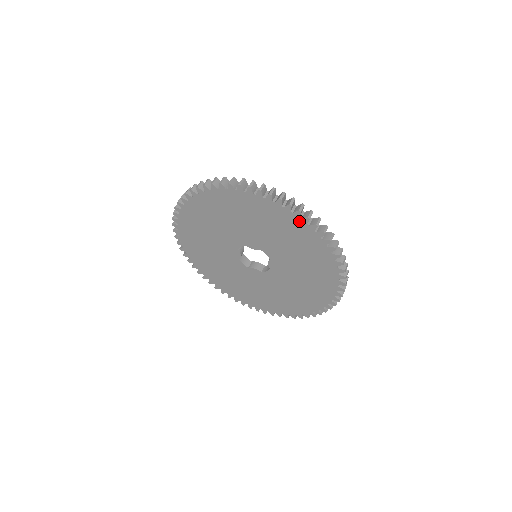
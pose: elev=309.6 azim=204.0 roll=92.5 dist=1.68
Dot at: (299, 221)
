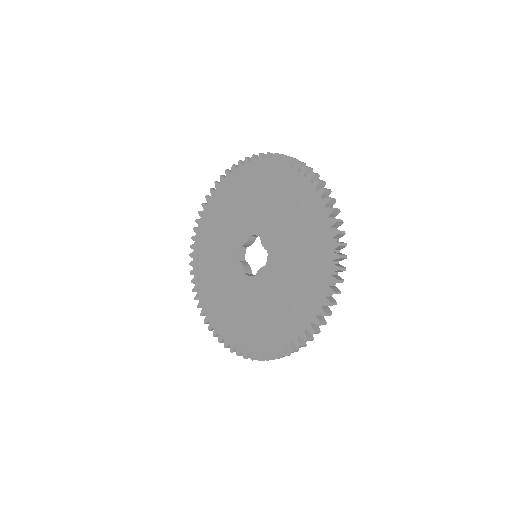
Dot at: (251, 166)
